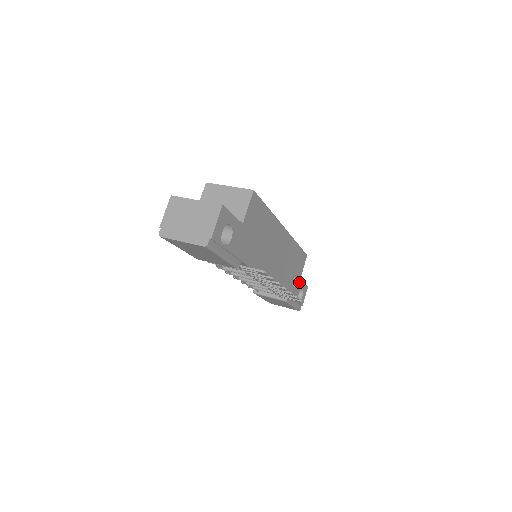
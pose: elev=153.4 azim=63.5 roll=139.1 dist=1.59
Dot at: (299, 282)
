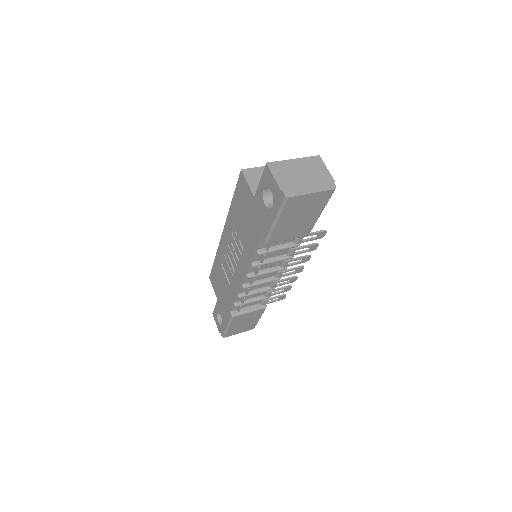
Dot at: occluded
